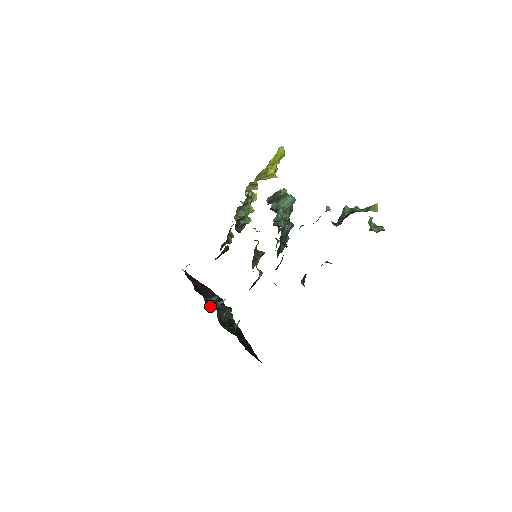
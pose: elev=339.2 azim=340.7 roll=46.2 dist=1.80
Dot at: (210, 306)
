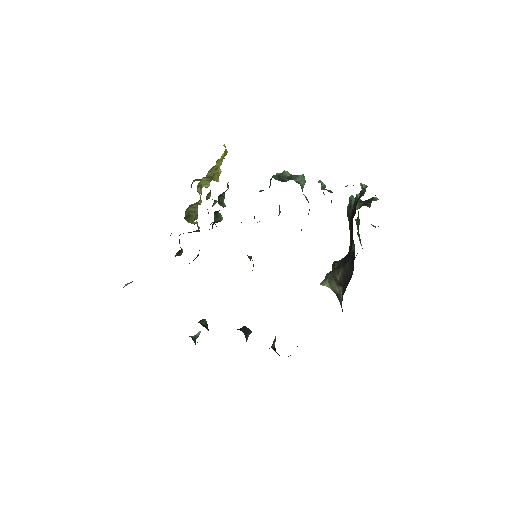
Dot at: occluded
